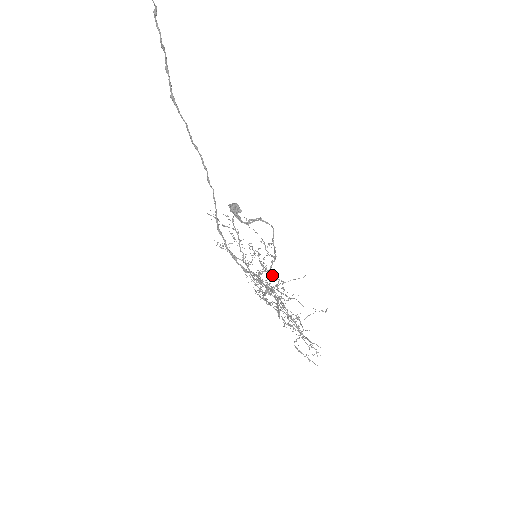
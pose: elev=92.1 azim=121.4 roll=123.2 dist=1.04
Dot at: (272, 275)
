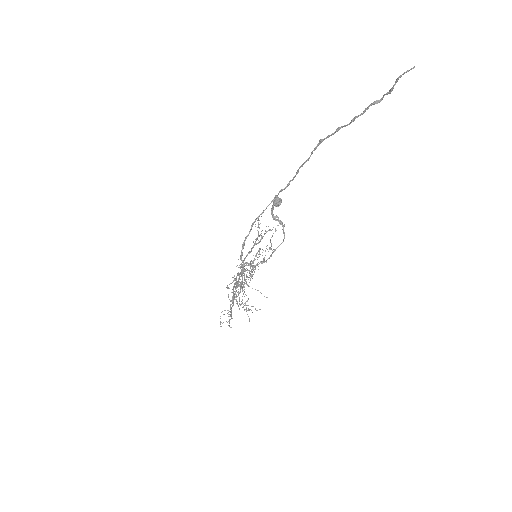
Dot at: (252, 268)
